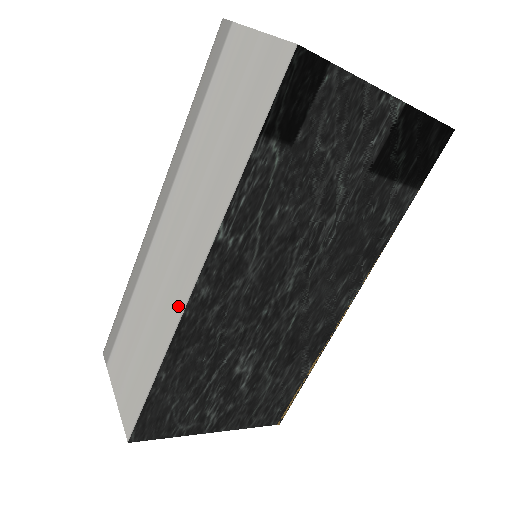
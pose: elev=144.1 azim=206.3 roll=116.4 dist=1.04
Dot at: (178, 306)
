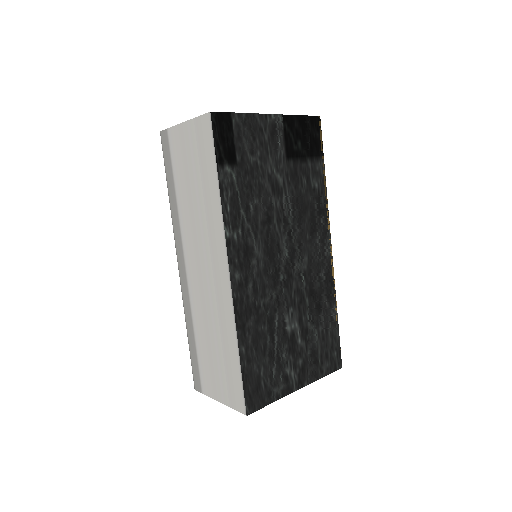
Dot at: (227, 296)
